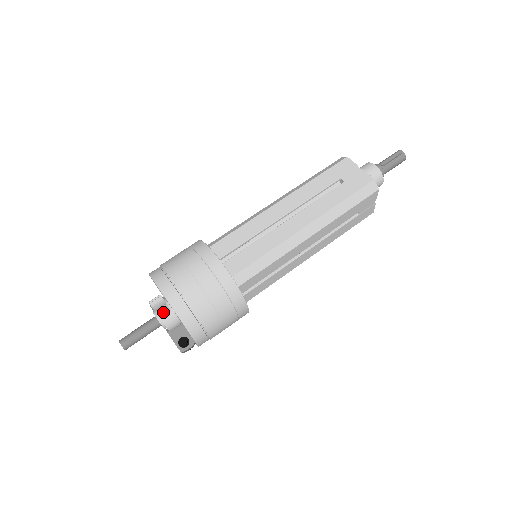
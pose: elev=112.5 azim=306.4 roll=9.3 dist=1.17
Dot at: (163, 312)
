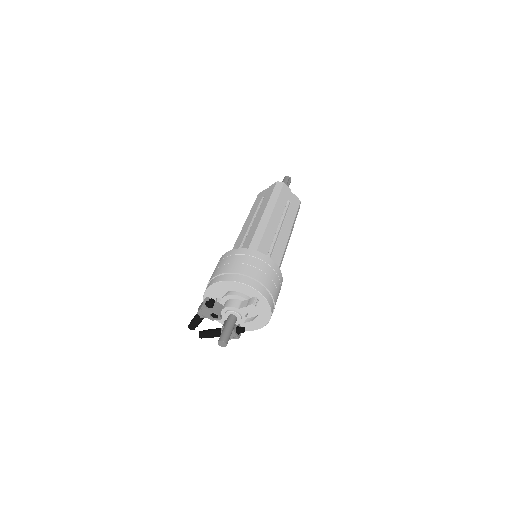
Dot at: occluded
